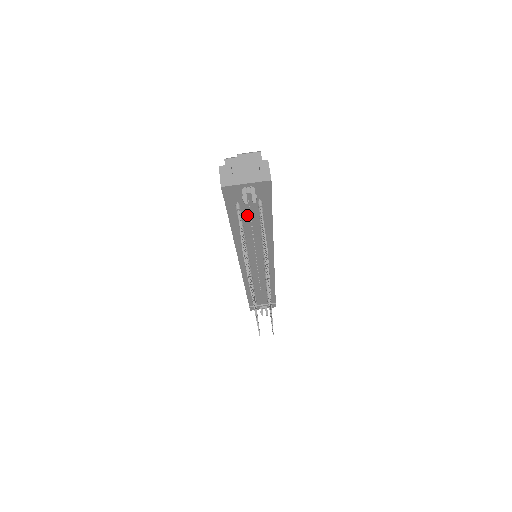
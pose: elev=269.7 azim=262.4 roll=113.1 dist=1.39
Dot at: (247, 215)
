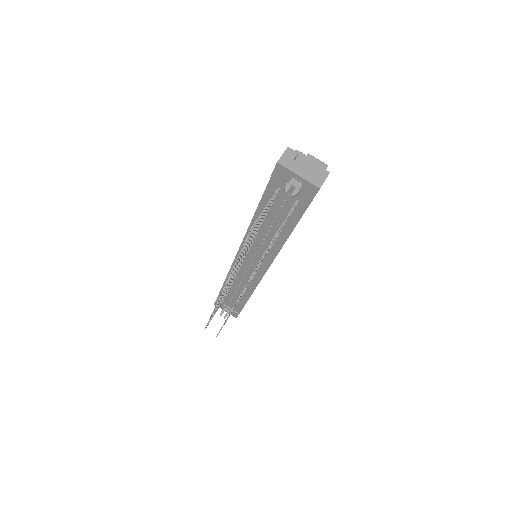
Dot at: (278, 207)
